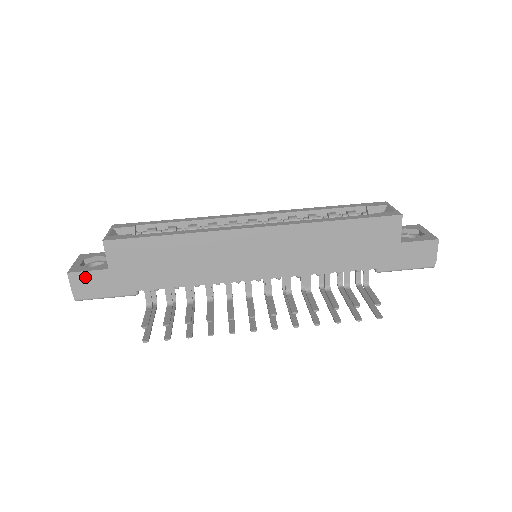
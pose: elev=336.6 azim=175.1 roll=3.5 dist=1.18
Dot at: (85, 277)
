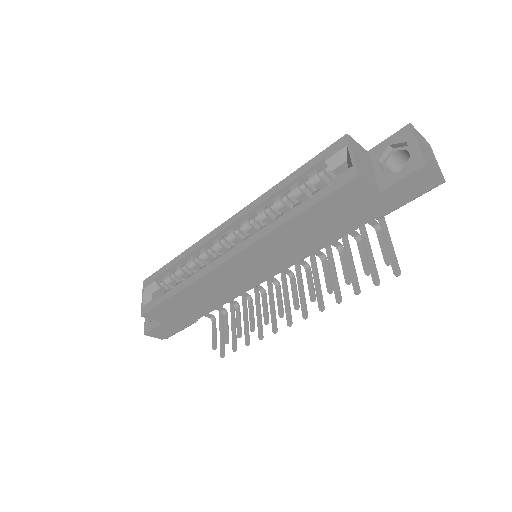
Dot at: (156, 331)
